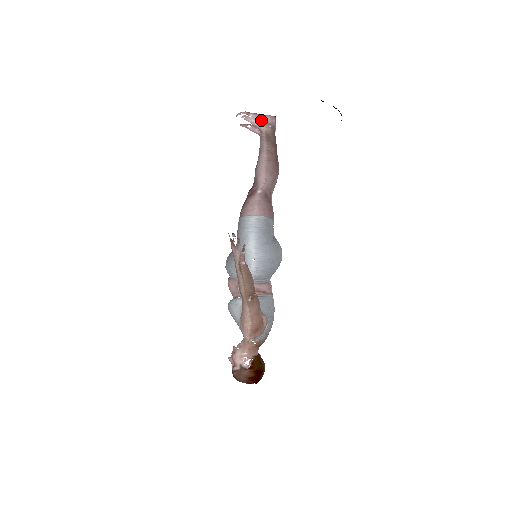
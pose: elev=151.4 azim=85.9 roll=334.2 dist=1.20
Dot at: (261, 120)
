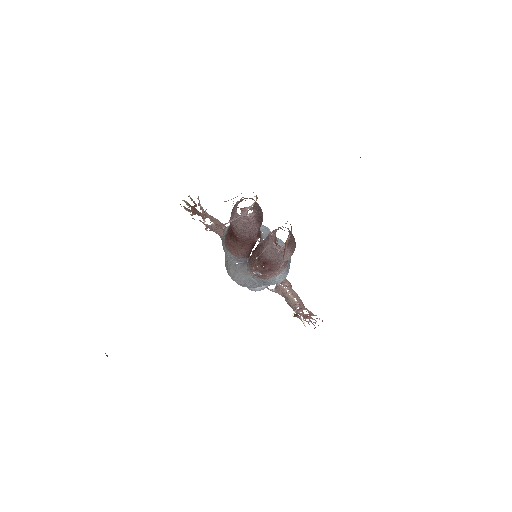
Dot at: occluded
